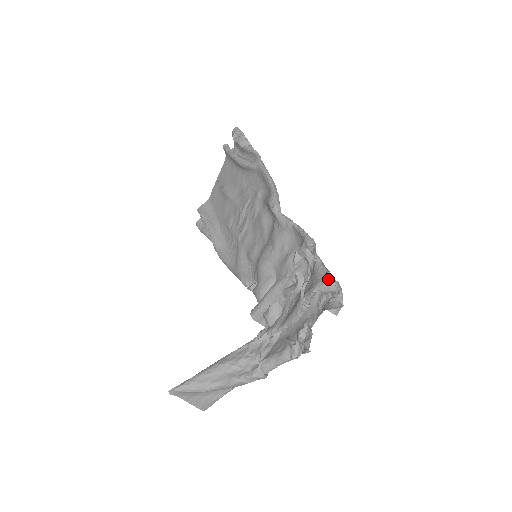
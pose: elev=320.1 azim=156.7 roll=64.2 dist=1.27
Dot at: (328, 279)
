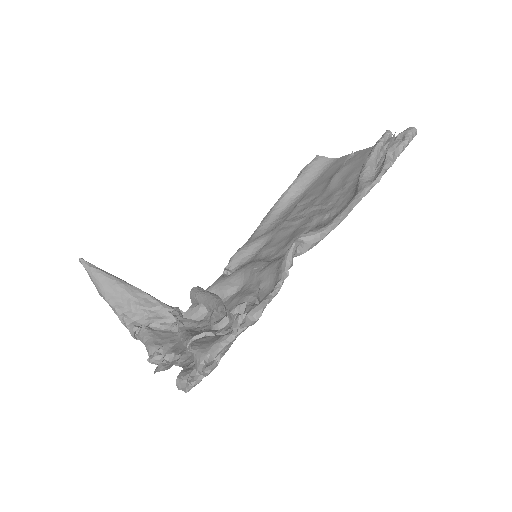
Dot at: (210, 360)
